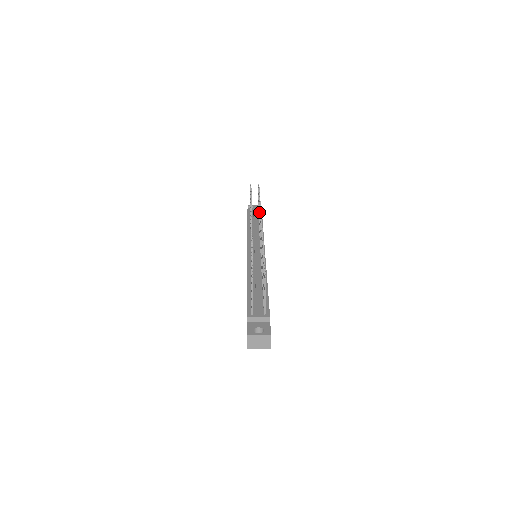
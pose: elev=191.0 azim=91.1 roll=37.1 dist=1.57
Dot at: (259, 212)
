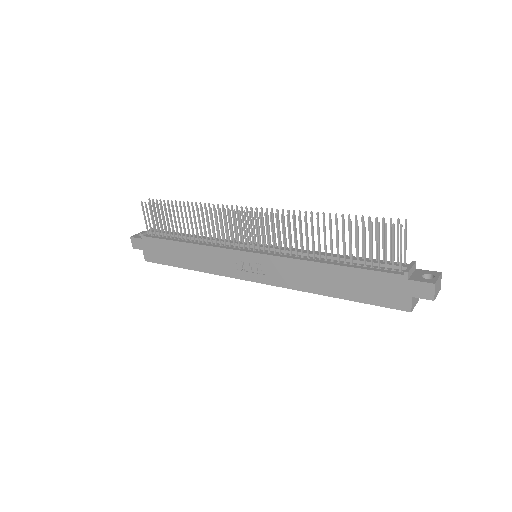
Dot at: occluded
